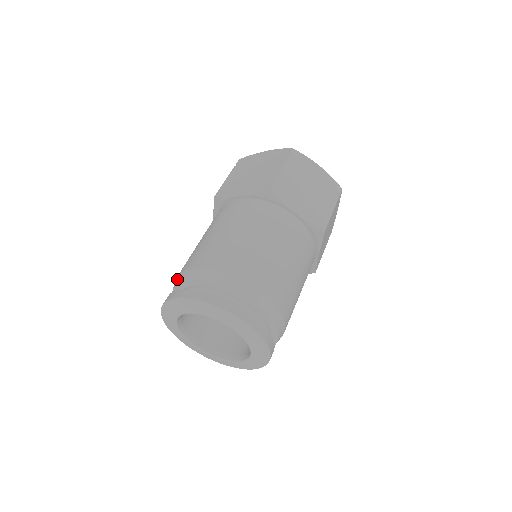
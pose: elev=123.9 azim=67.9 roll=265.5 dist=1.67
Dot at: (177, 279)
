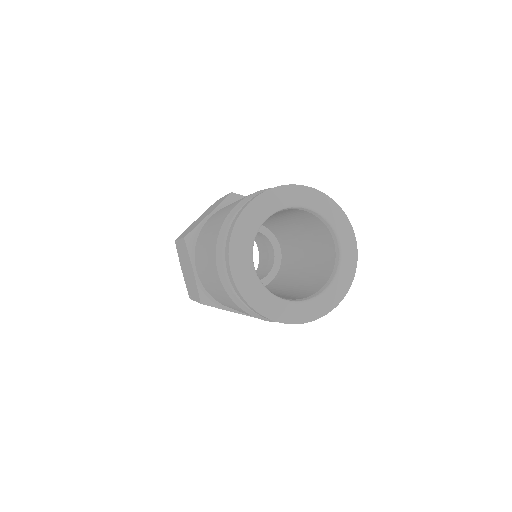
Dot at: (220, 236)
